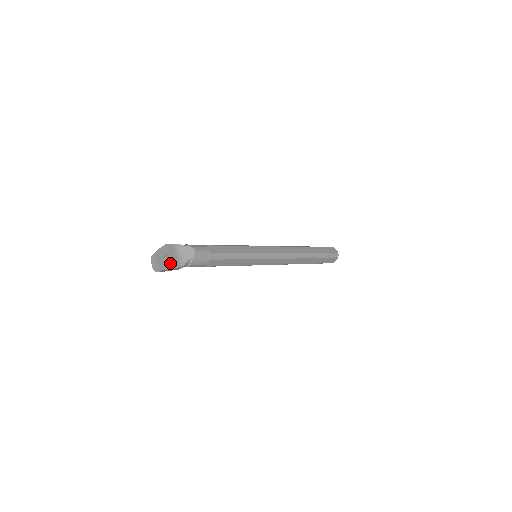
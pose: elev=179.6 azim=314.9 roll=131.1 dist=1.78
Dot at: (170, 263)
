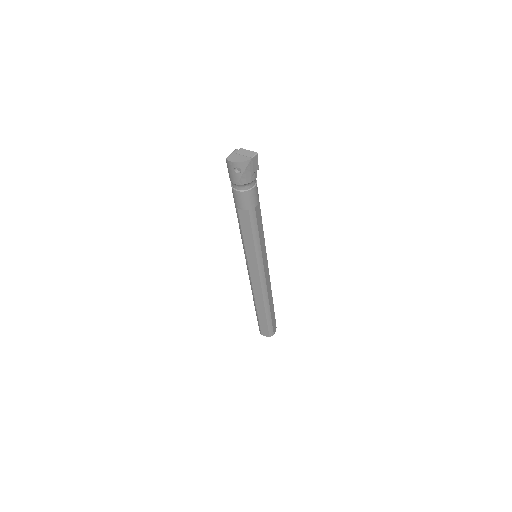
Dot at: occluded
